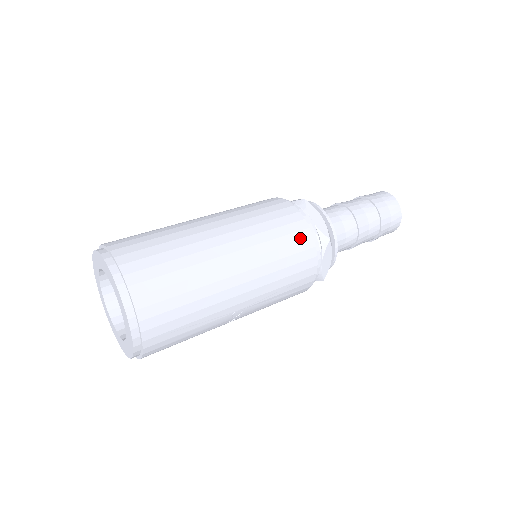
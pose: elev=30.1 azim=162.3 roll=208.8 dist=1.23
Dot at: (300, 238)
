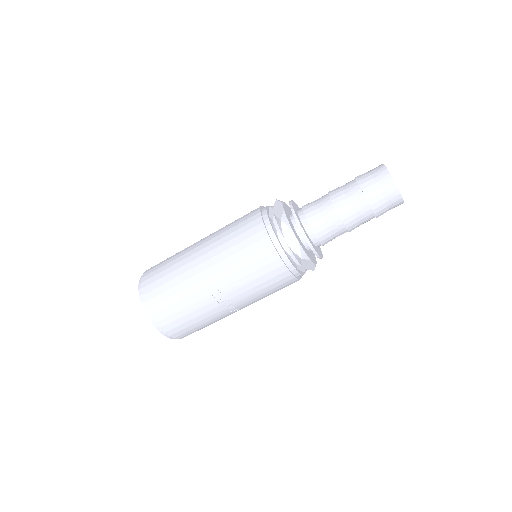
Dot at: (252, 226)
